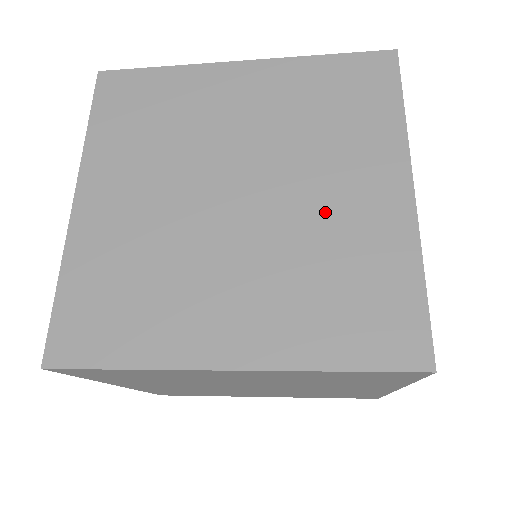
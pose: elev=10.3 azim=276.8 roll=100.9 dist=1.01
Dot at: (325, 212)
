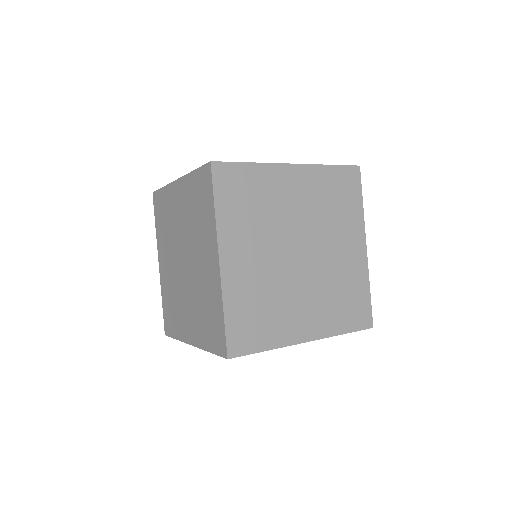
Dot at: (201, 274)
